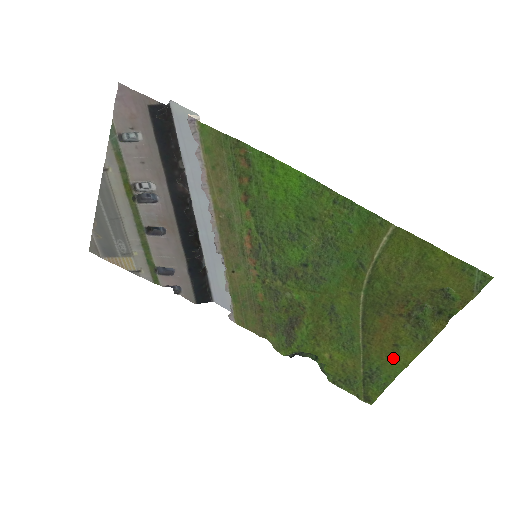
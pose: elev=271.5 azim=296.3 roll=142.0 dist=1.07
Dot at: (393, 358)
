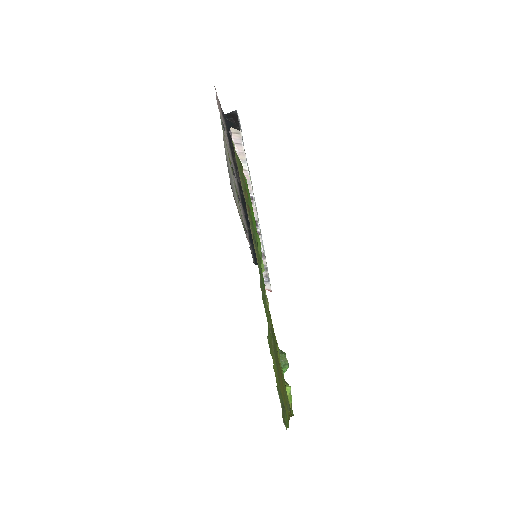
Dot at: (285, 408)
